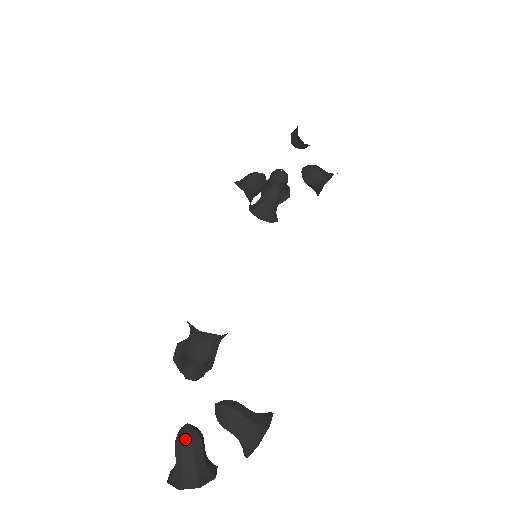
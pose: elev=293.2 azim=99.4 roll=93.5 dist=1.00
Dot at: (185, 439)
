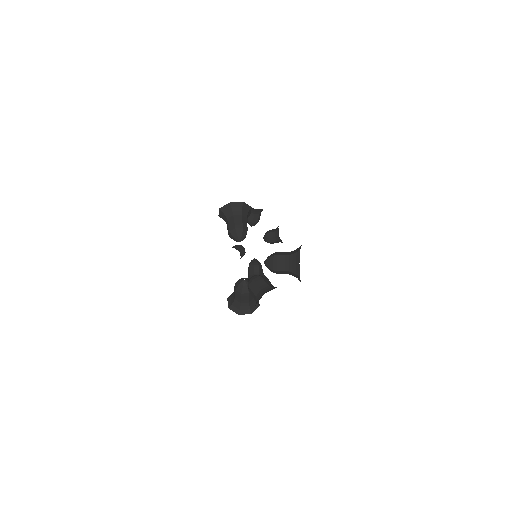
Dot at: (253, 277)
